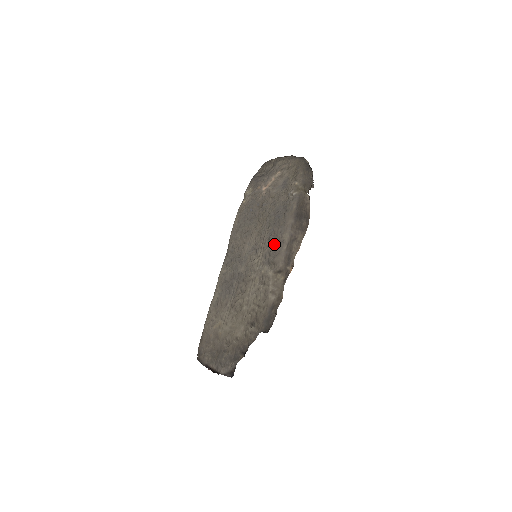
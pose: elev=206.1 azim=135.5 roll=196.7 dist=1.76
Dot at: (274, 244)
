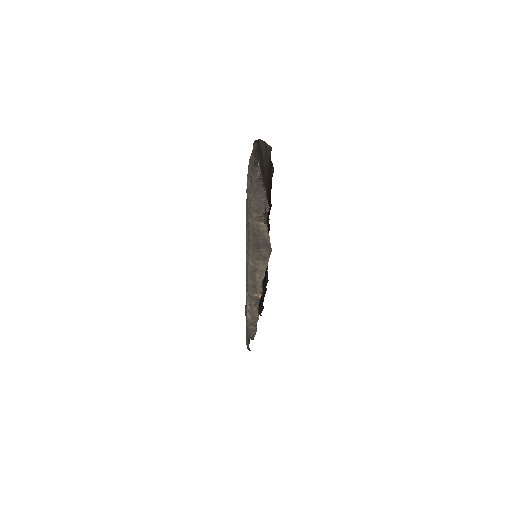
Dot at: occluded
